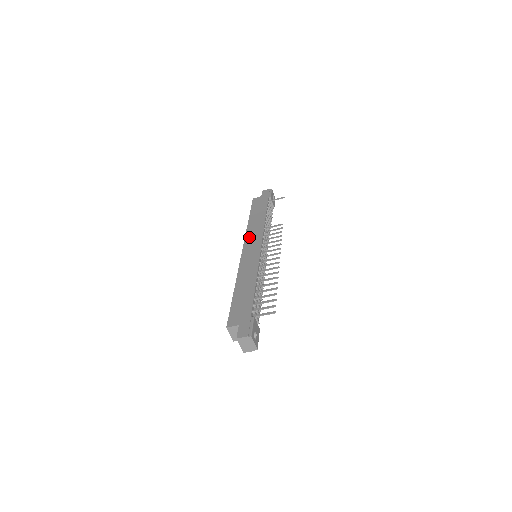
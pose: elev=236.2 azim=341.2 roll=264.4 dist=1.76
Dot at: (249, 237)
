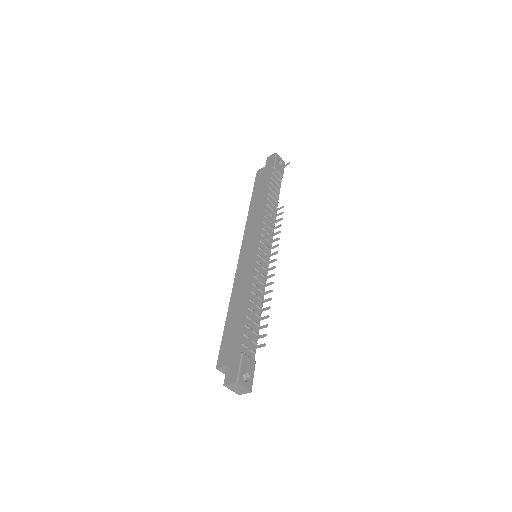
Dot at: (248, 231)
